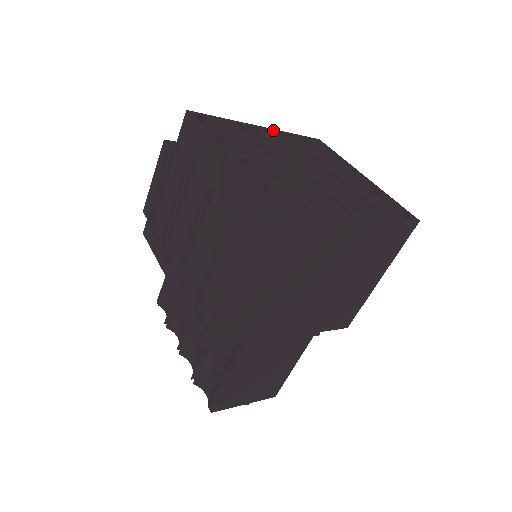
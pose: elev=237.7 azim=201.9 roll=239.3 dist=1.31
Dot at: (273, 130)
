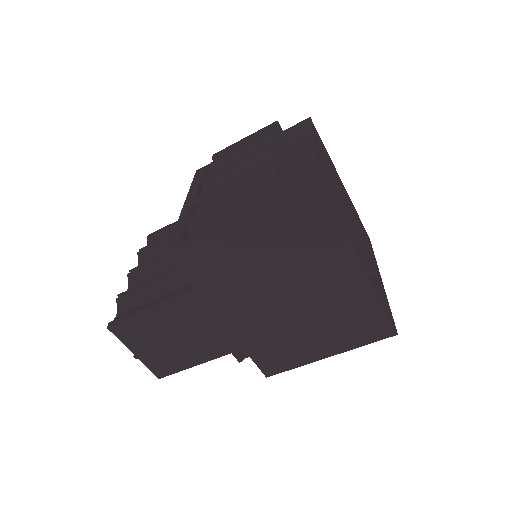
Dot at: occluded
